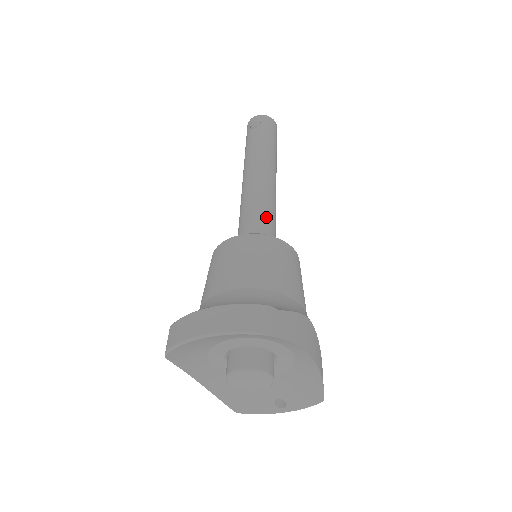
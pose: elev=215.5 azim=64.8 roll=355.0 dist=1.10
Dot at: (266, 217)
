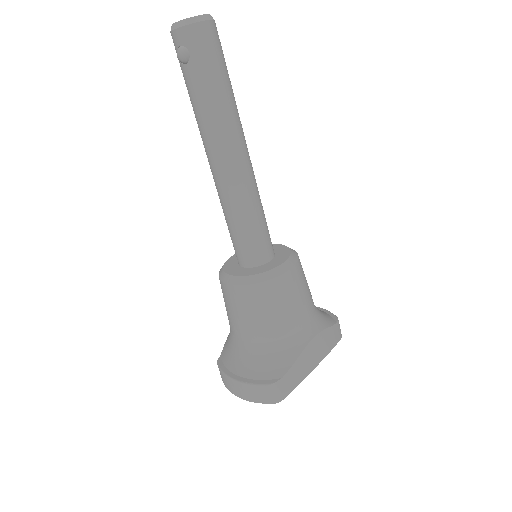
Dot at: (250, 229)
